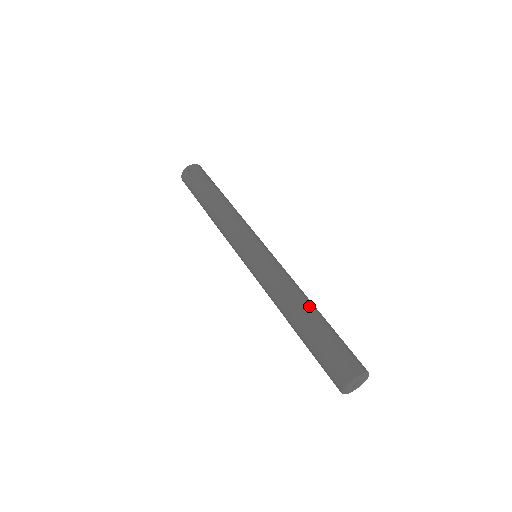
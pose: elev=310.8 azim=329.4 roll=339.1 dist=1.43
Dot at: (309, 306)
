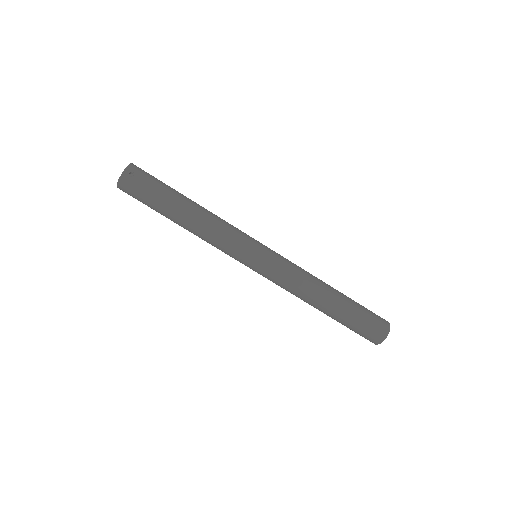
Dot at: (332, 289)
